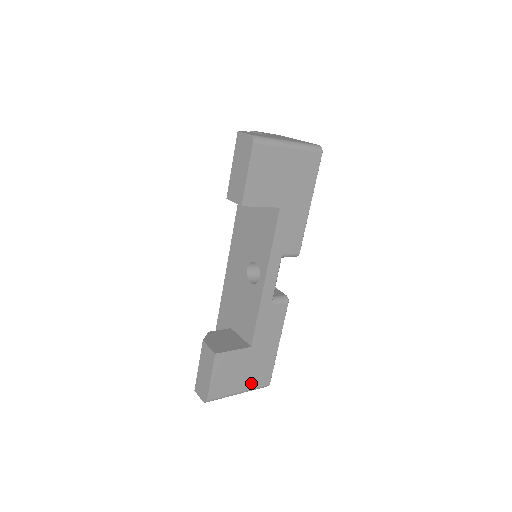
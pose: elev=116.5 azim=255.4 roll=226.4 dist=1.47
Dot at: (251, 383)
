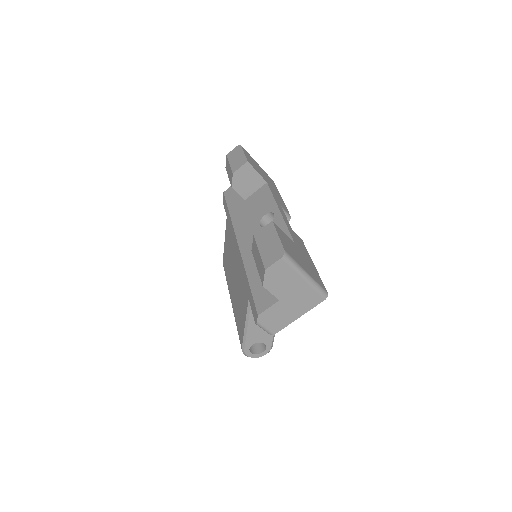
Dot at: (312, 275)
